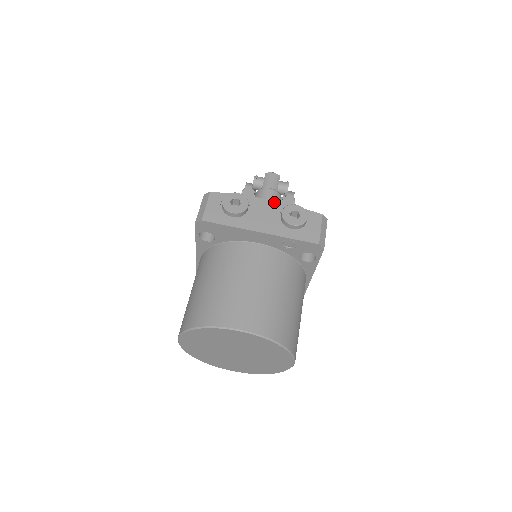
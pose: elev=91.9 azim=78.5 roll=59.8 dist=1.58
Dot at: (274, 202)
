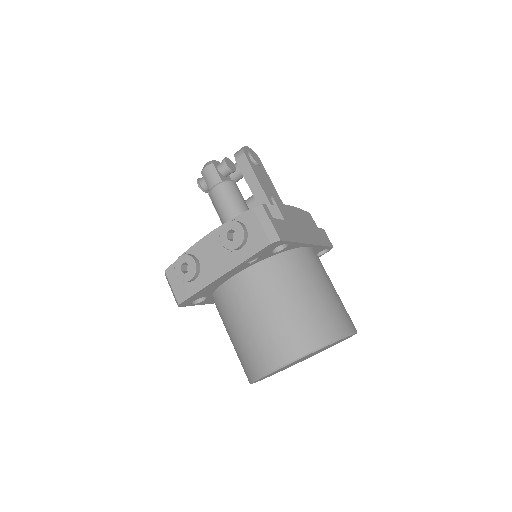
Dot at: (210, 234)
